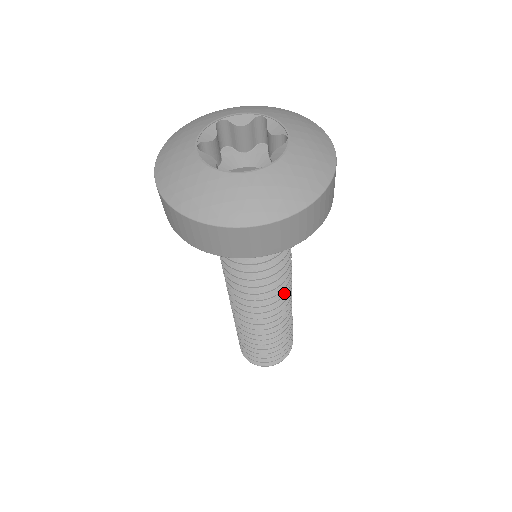
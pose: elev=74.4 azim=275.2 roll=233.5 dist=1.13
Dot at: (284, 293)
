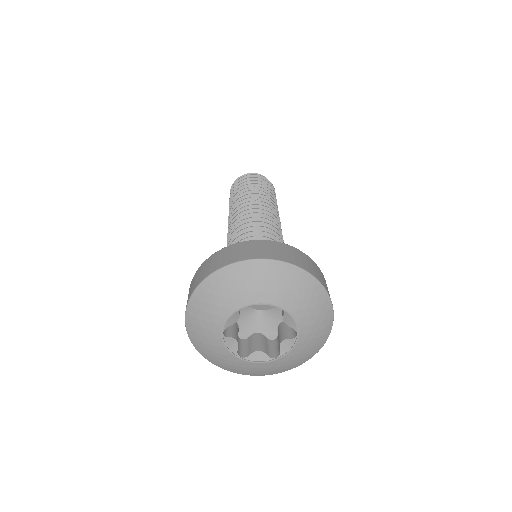
Dot at: occluded
